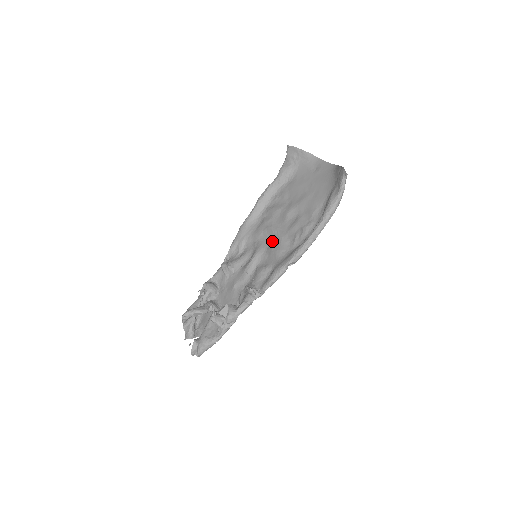
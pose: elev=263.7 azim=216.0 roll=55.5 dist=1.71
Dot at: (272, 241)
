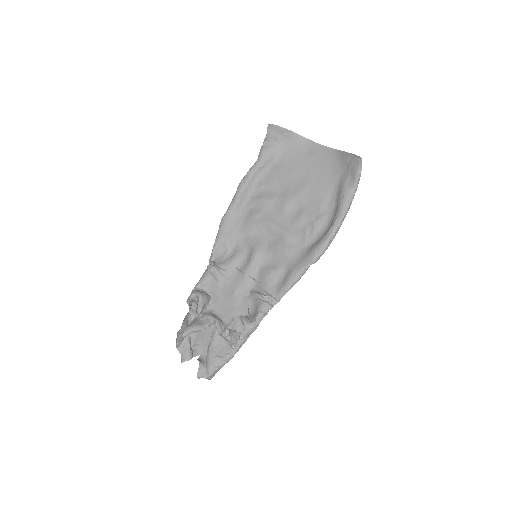
Dot at: (273, 237)
